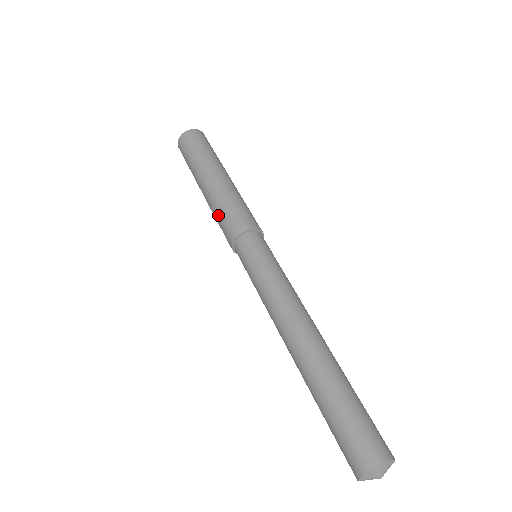
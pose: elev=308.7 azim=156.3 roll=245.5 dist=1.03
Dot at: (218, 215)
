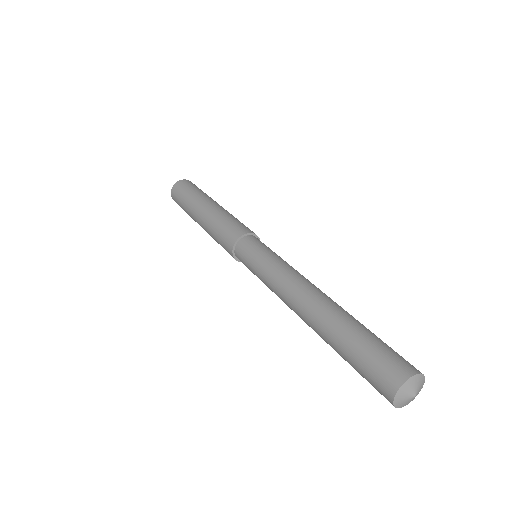
Dot at: (225, 220)
